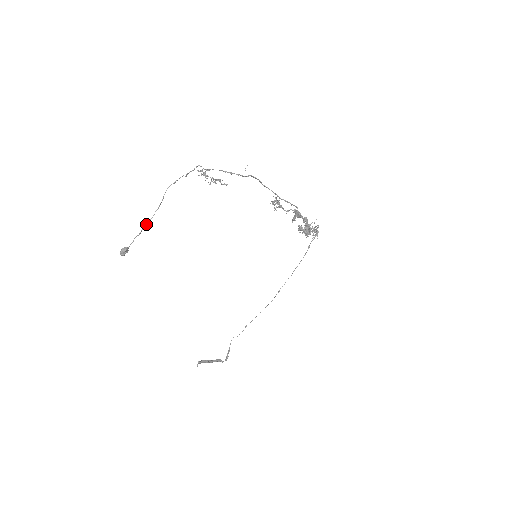
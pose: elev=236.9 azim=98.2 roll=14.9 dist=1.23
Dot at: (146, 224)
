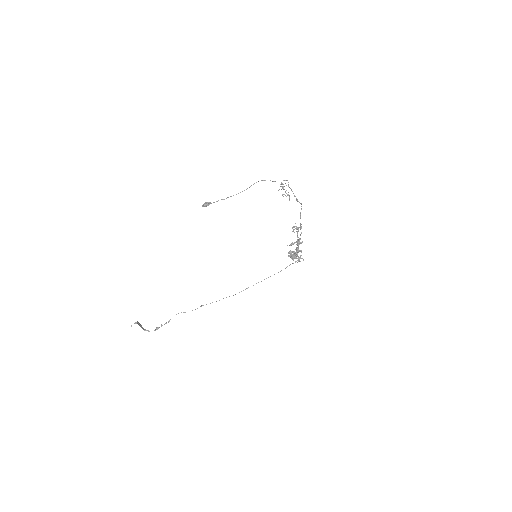
Dot at: (233, 195)
